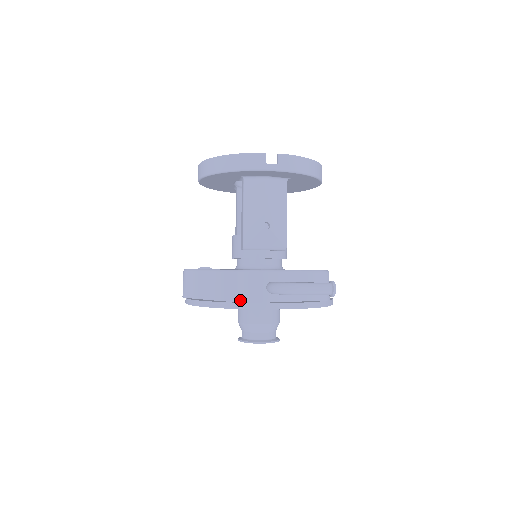
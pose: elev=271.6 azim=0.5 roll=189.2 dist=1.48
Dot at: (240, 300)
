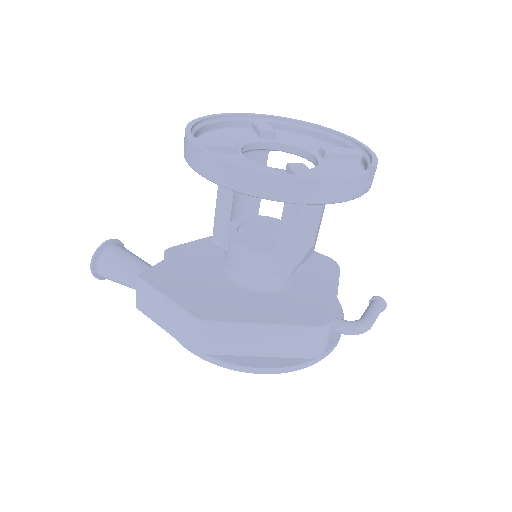
Dot at: (316, 356)
